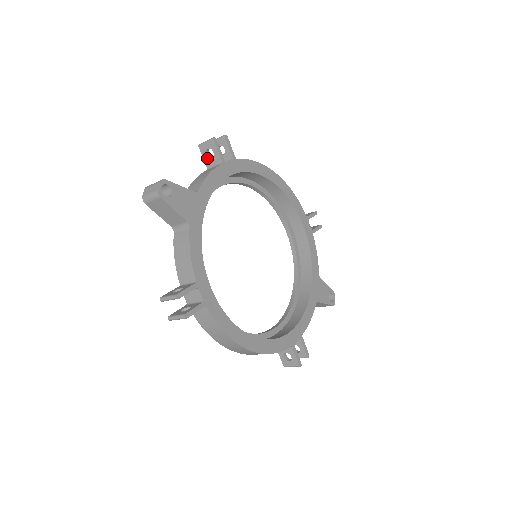
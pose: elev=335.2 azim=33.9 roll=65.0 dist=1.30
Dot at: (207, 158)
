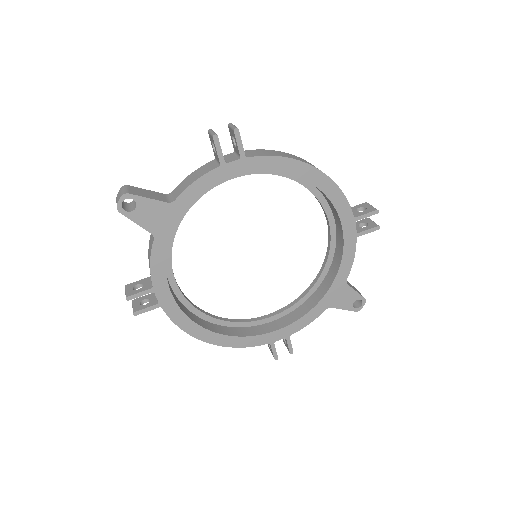
Dot at: (213, 149)
